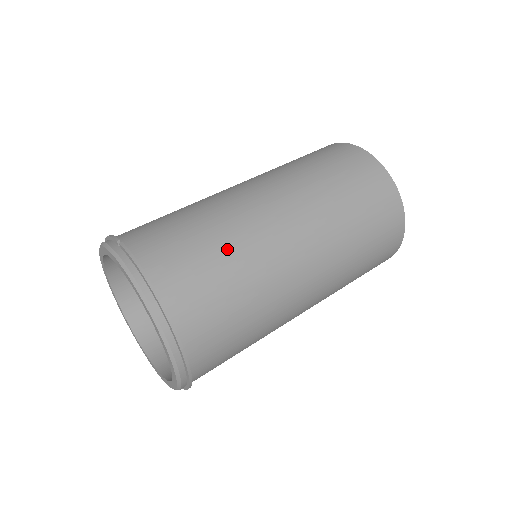
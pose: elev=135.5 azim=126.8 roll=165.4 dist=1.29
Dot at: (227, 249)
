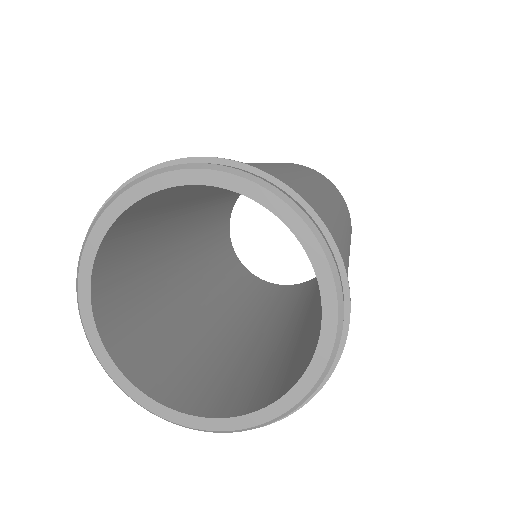
Dot at: occluded
